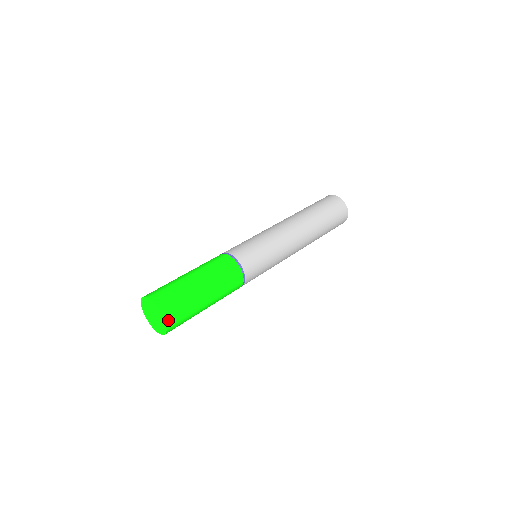
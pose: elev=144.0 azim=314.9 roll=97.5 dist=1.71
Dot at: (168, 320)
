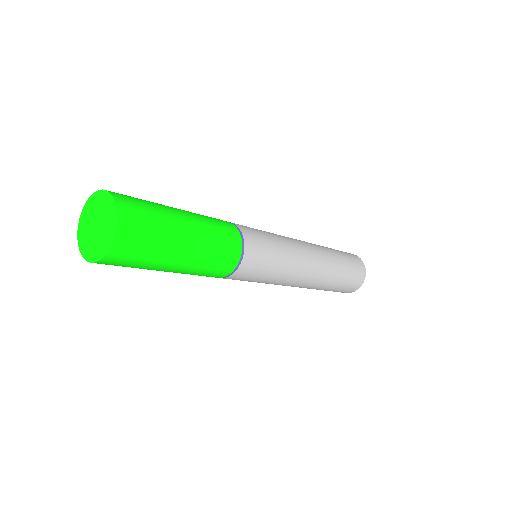
Dot at: (120, 236)
